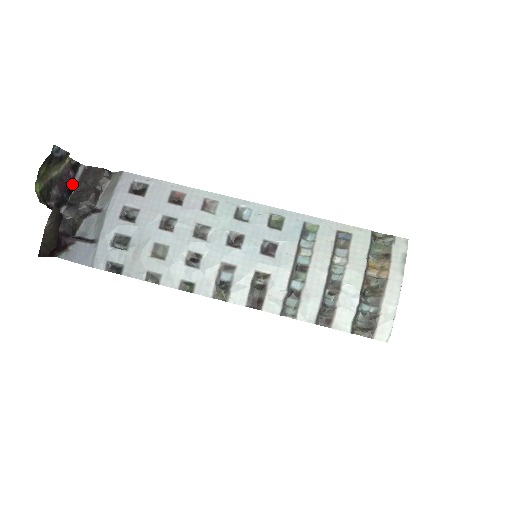
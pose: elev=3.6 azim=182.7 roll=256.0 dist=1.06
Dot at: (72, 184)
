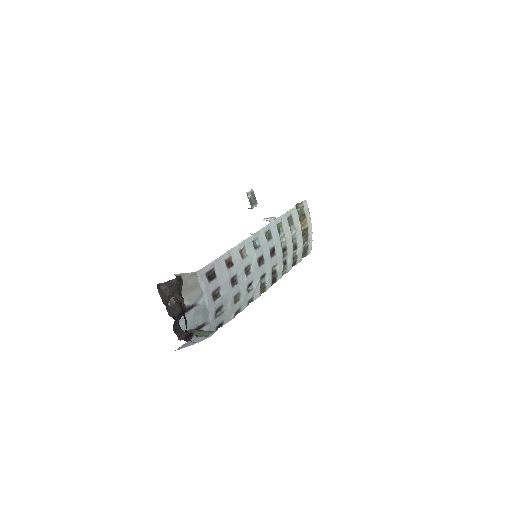
Dot at: occluded
